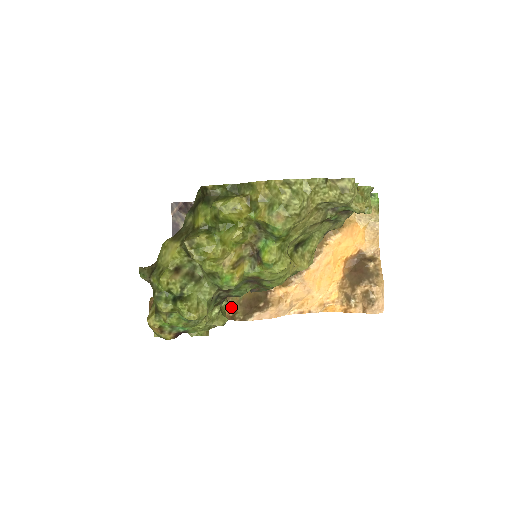
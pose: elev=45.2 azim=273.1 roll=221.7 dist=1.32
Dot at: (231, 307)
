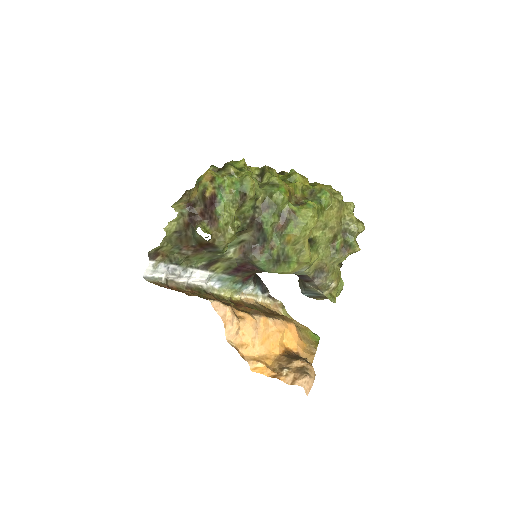
Dot at: (190, 294)
